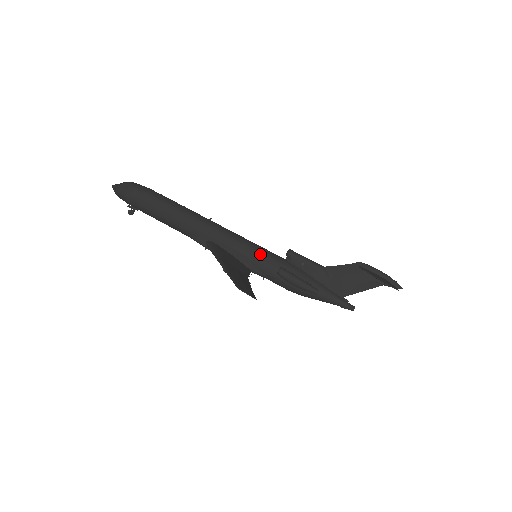
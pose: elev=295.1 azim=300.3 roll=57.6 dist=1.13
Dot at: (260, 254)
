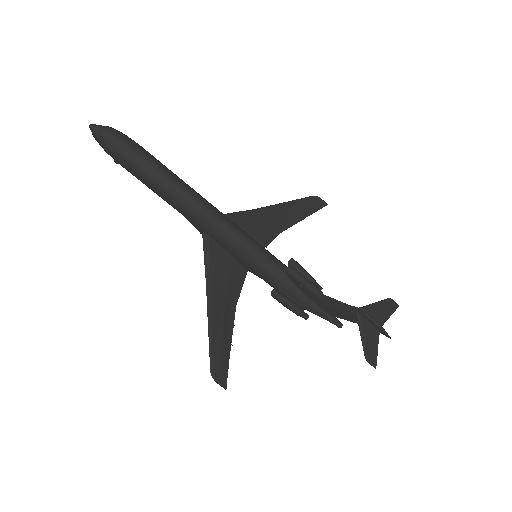
Dot at: (258, 265)
